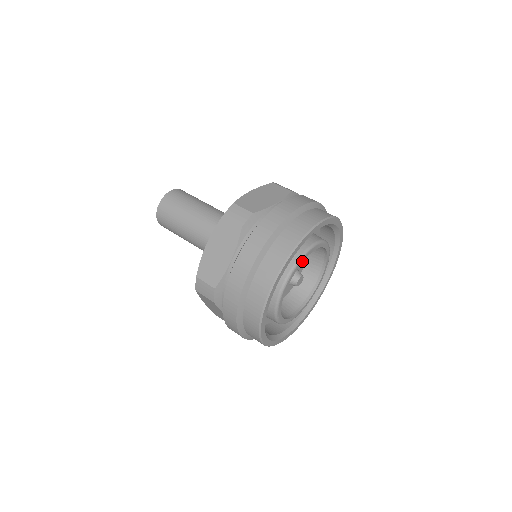
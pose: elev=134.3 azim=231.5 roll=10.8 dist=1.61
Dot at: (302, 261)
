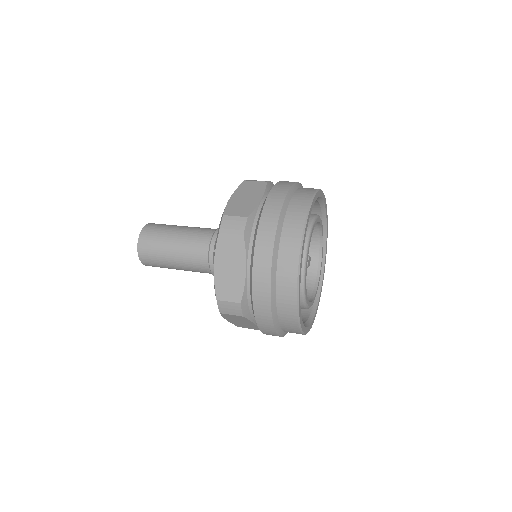
Dot at: (309, 243)
